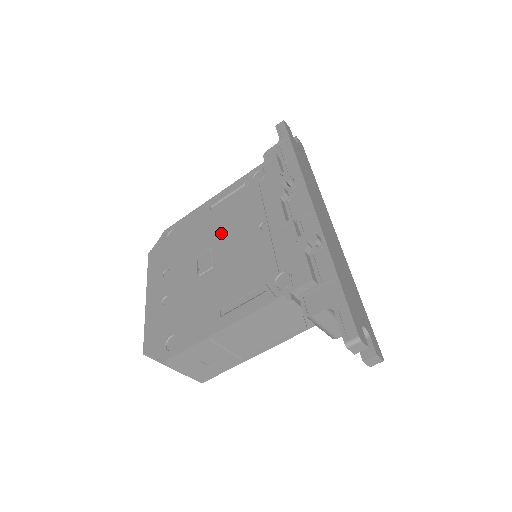
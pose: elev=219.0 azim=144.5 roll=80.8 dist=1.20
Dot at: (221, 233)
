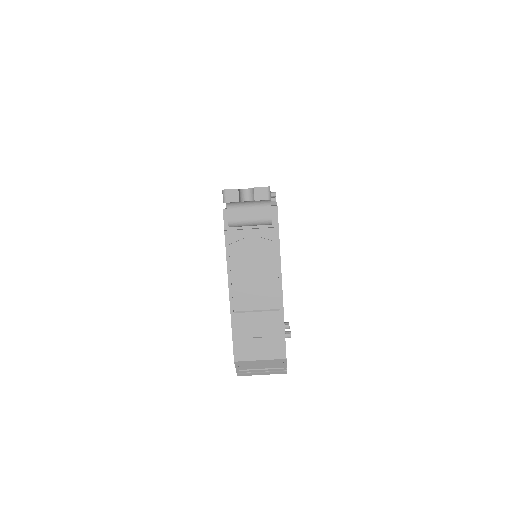
Dot at: occluded
